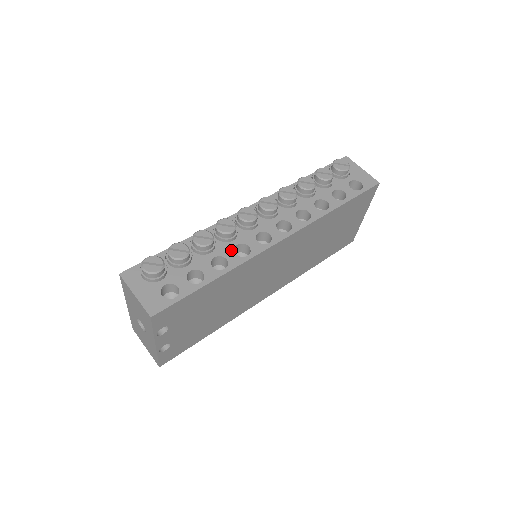
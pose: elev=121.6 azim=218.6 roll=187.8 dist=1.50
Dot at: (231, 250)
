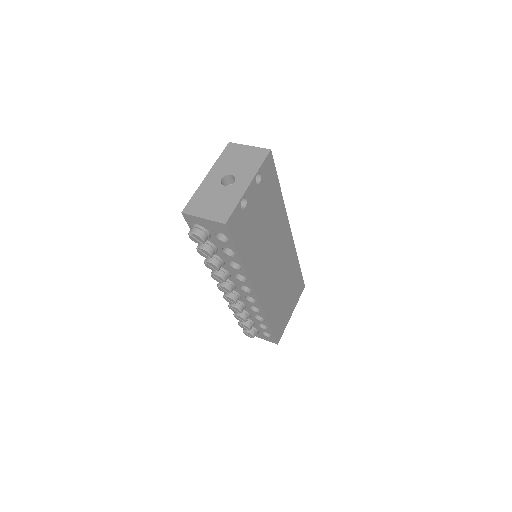
Dot at: occluded
